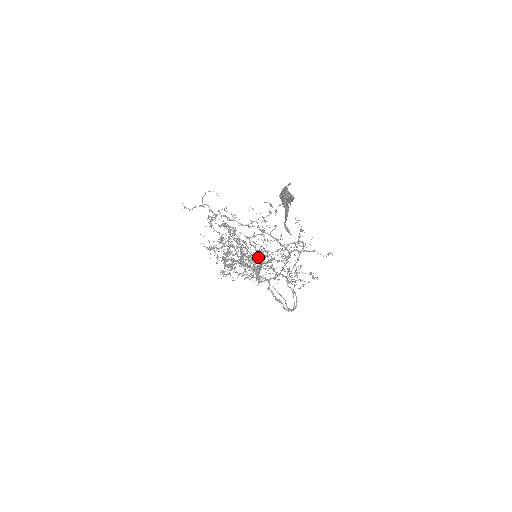
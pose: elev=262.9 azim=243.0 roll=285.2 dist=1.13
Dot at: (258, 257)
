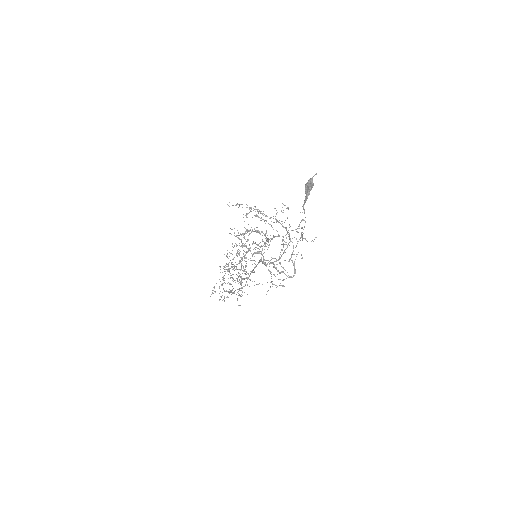
Dot at: (269, 244)
